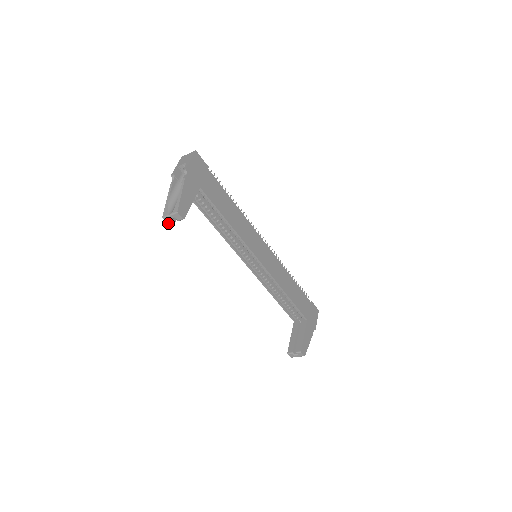
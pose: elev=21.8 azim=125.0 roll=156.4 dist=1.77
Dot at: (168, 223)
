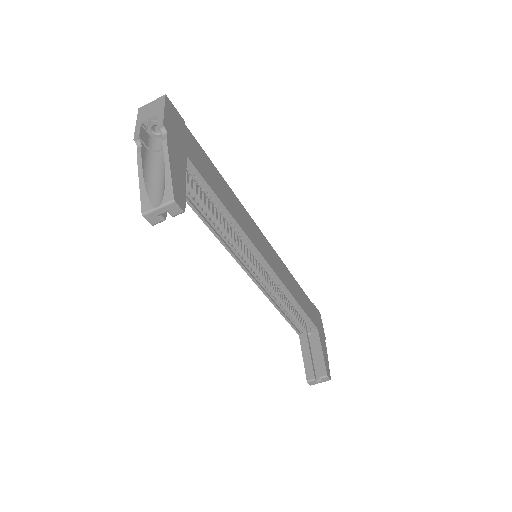
Dot at: (152, 223)
